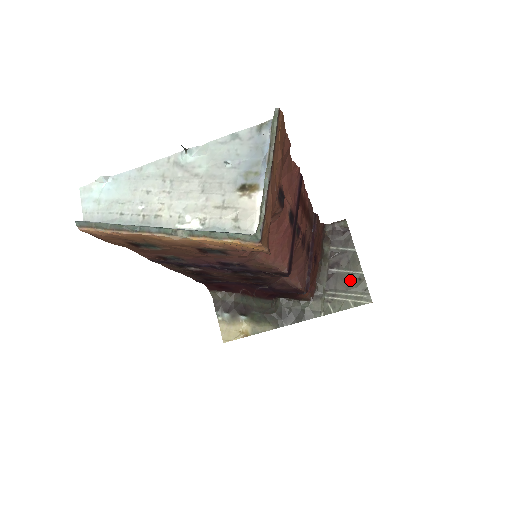
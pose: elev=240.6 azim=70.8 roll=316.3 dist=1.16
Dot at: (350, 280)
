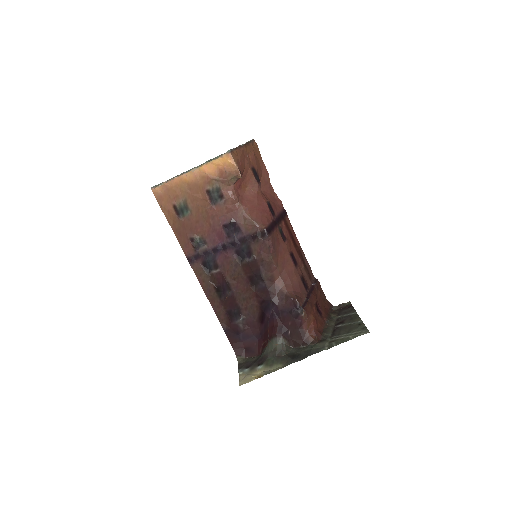
Dot at: (351, 327)
